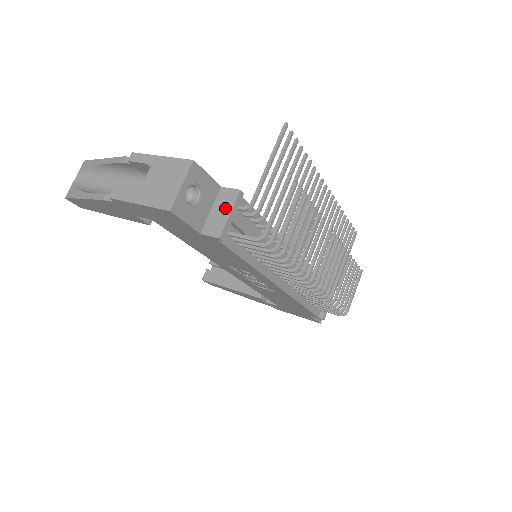
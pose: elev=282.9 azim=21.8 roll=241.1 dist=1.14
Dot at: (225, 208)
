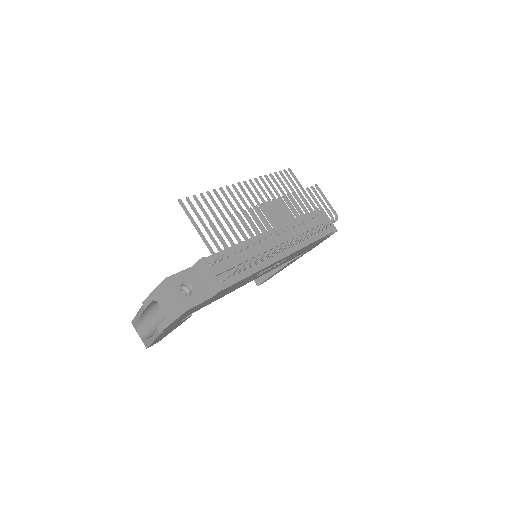
Dot at: (206, 274)
